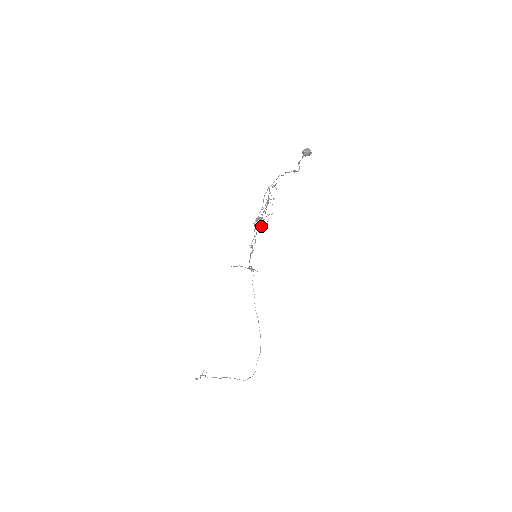
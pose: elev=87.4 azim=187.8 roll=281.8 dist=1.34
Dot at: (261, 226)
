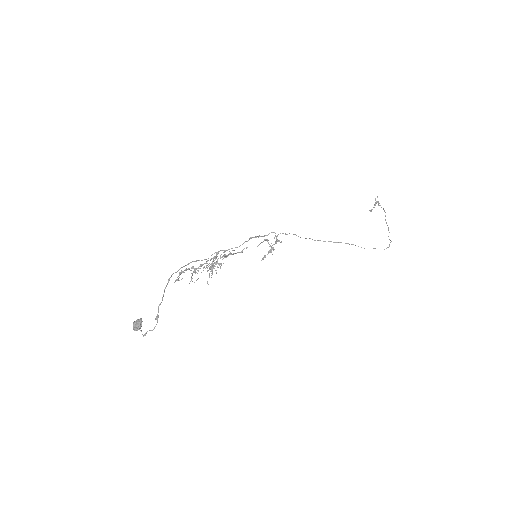
Dot at: (225, 256)
